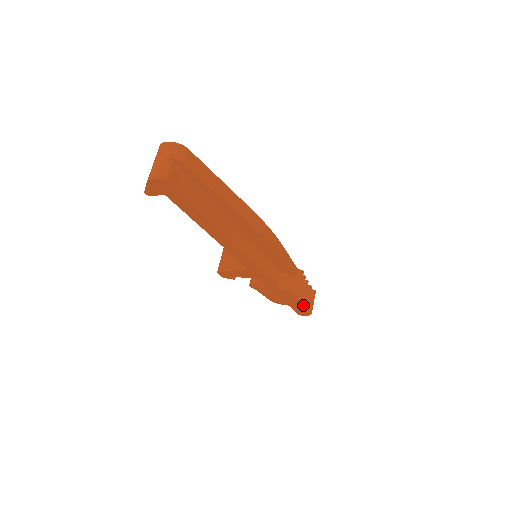
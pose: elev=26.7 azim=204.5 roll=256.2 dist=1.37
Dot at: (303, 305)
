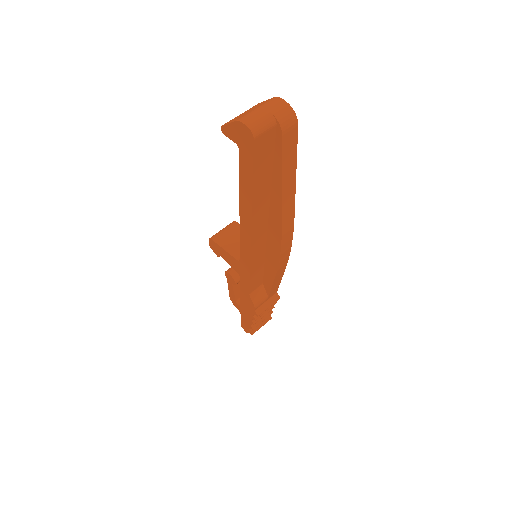
Dot at: occluded
